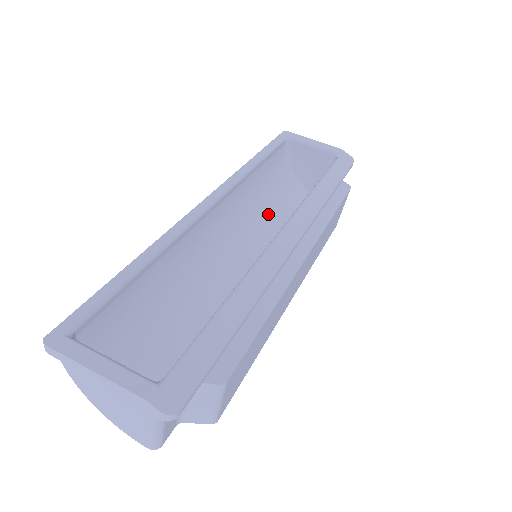
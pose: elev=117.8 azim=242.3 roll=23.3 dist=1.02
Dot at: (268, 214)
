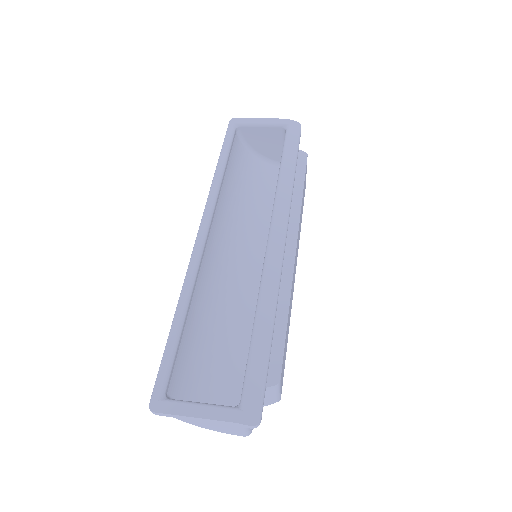
Dot at: (248, 204)
